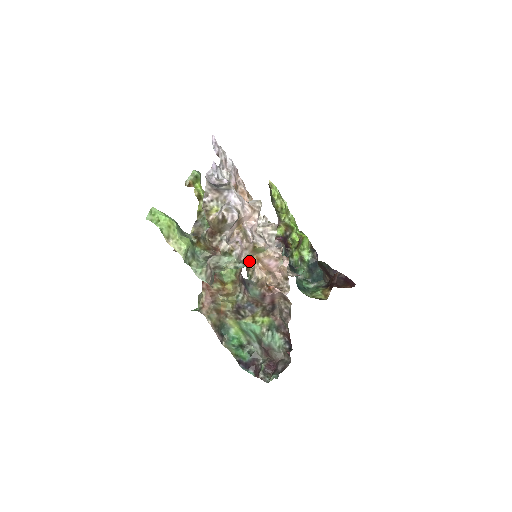
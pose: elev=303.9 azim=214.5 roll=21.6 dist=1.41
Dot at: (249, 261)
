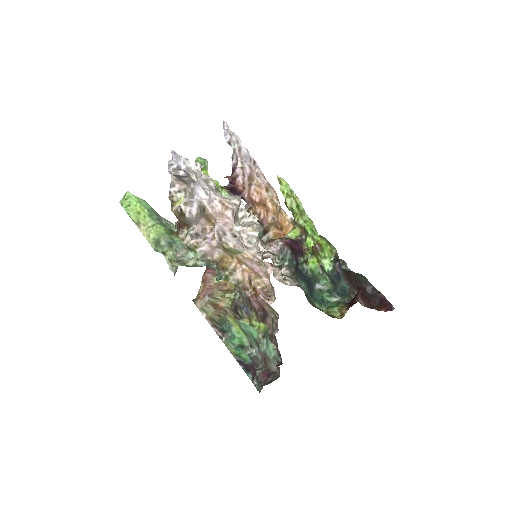
Dot at: (228, 260)
